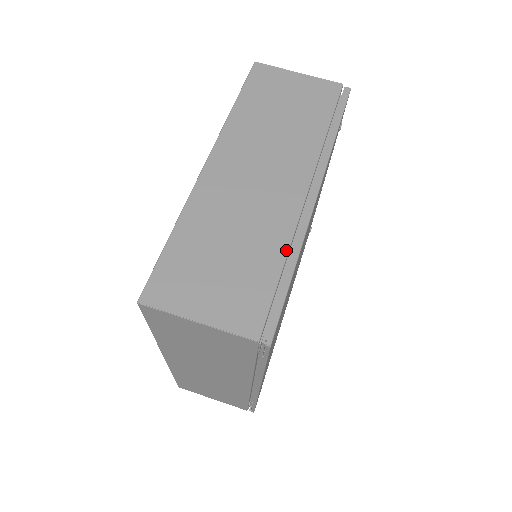
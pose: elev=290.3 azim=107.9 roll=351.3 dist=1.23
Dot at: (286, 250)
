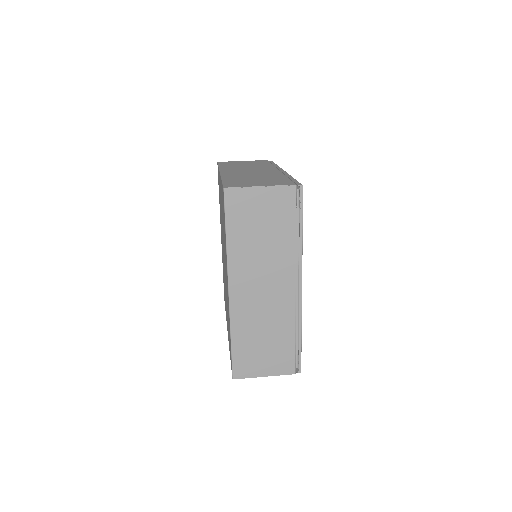
Dot at: (284, 176)
